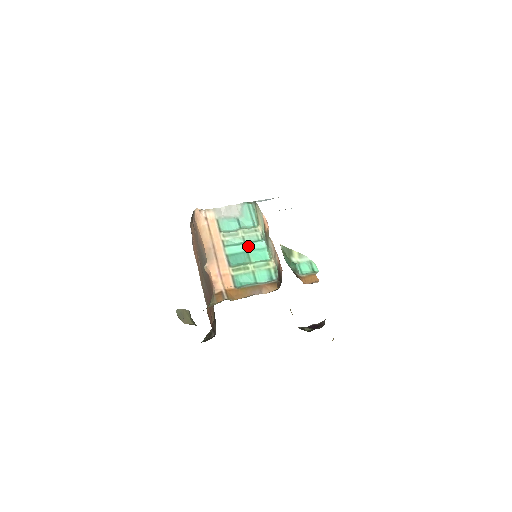
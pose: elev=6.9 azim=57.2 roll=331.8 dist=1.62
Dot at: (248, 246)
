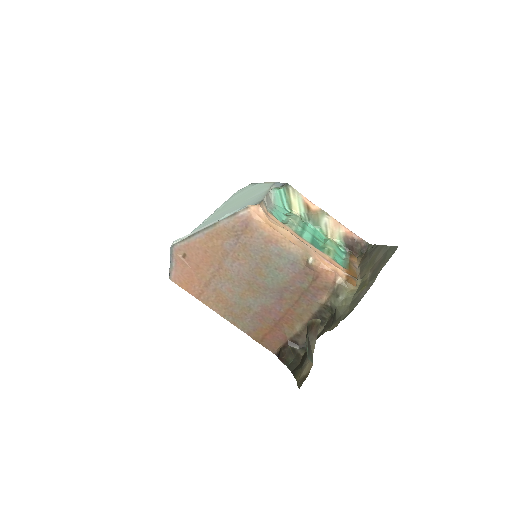
Dot at: (309, 230)
